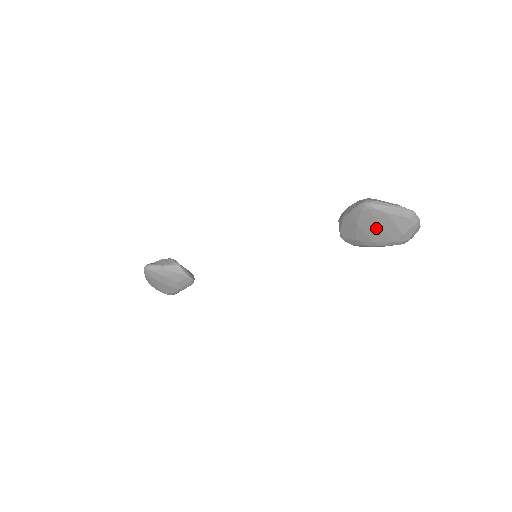
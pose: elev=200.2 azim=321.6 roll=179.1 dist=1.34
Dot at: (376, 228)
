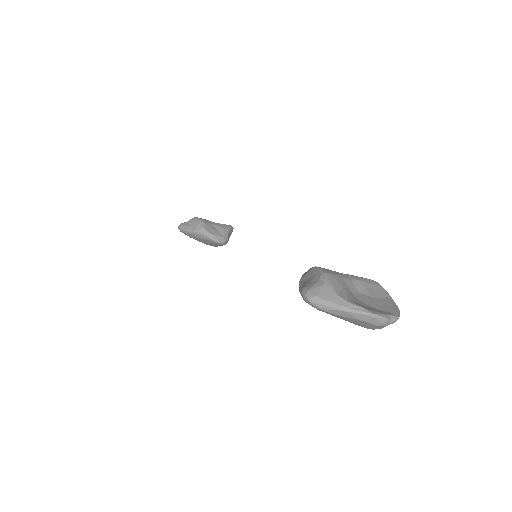
Dot at: occluded
